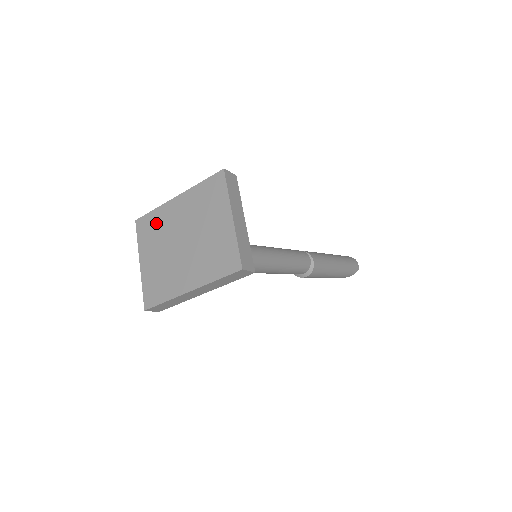
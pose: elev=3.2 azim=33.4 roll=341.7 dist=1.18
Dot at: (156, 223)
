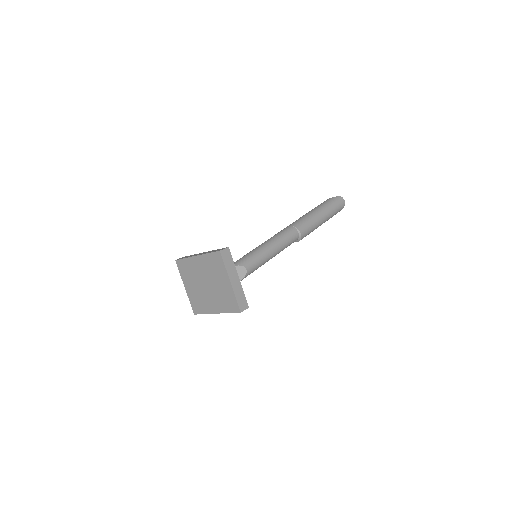
Dot at: (188, 267)
